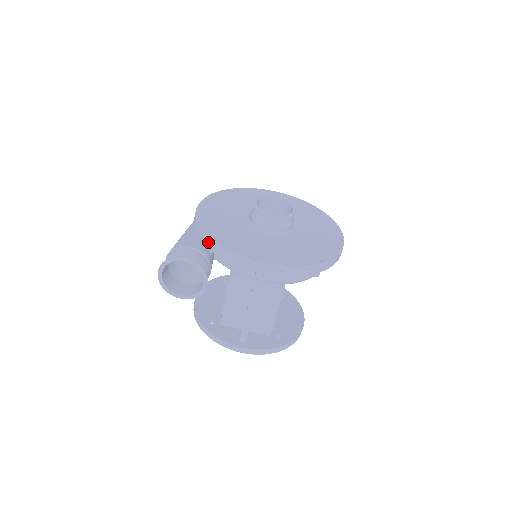
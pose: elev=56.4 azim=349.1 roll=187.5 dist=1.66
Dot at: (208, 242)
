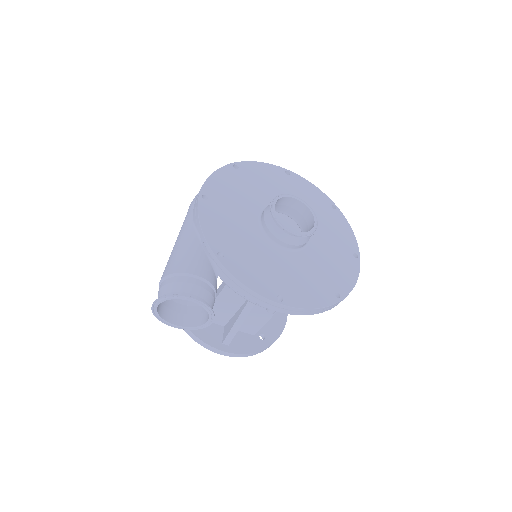
Dot at: (215, 263)
